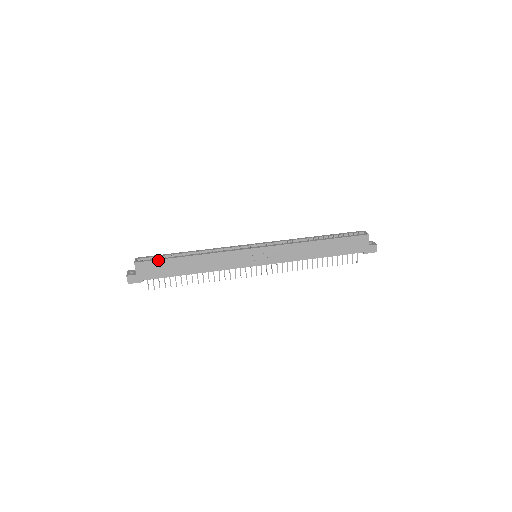
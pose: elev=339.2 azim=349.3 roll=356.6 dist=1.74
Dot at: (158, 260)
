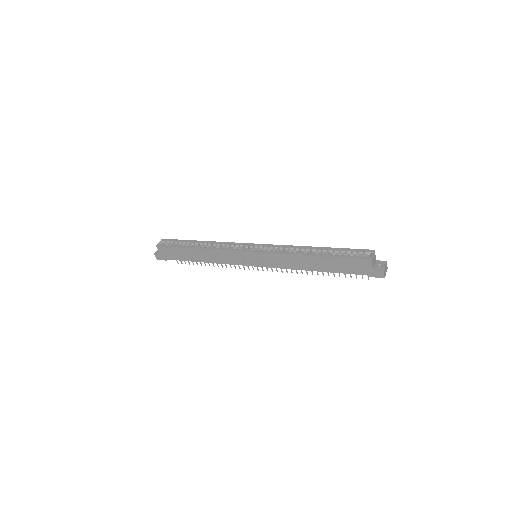
Dot at: (172, 247)
